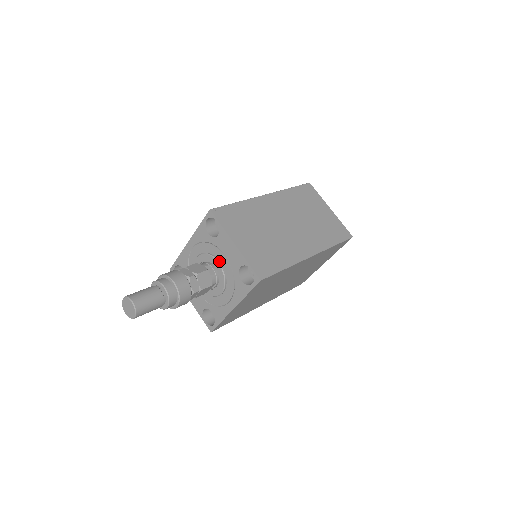
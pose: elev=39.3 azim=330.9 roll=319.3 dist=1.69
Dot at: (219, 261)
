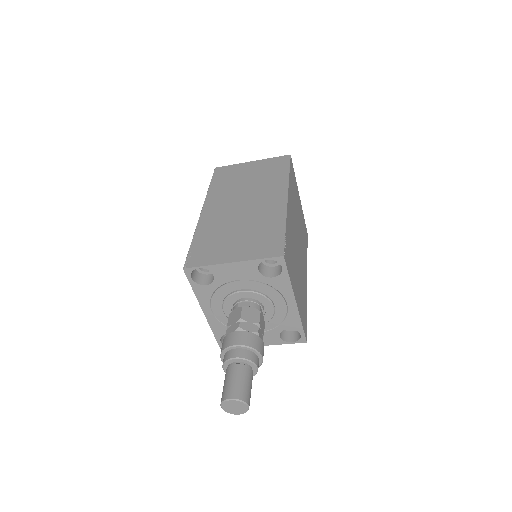
Dot at: (240, 290)
